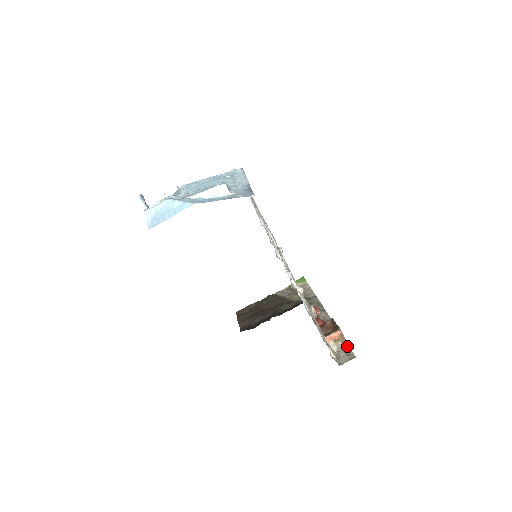
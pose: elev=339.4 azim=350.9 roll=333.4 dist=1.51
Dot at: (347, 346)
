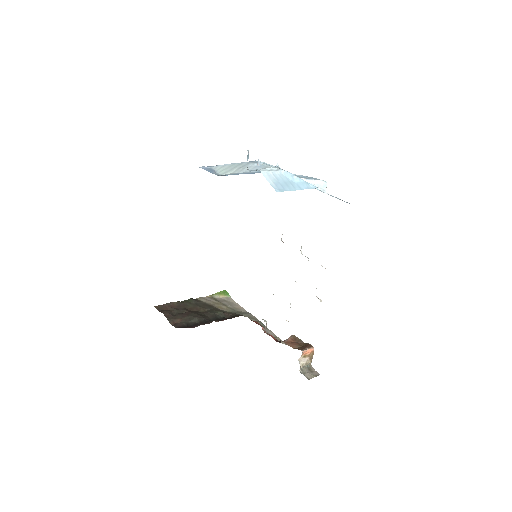
Dot at: occluded
